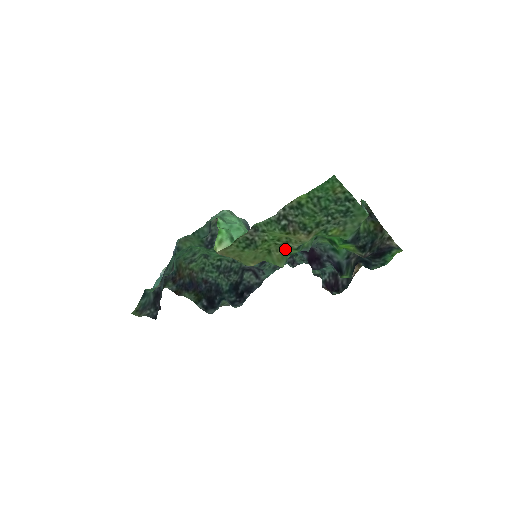
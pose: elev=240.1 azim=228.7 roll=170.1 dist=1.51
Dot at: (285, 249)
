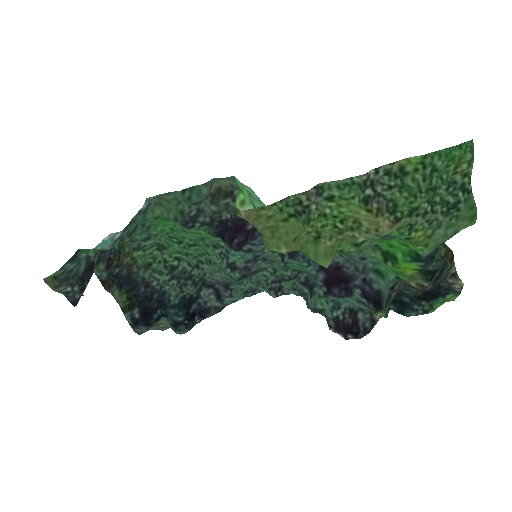
Dot at: (343, 239)
